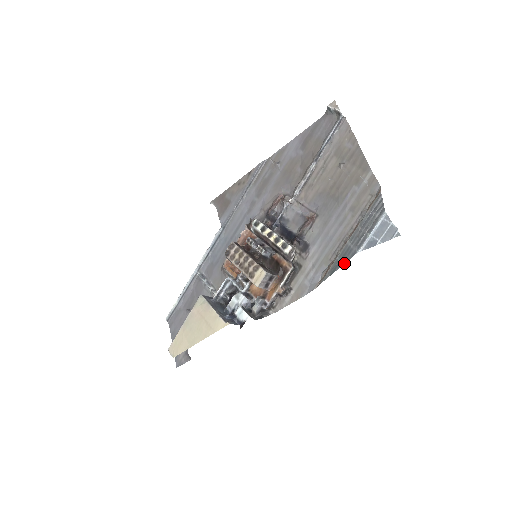
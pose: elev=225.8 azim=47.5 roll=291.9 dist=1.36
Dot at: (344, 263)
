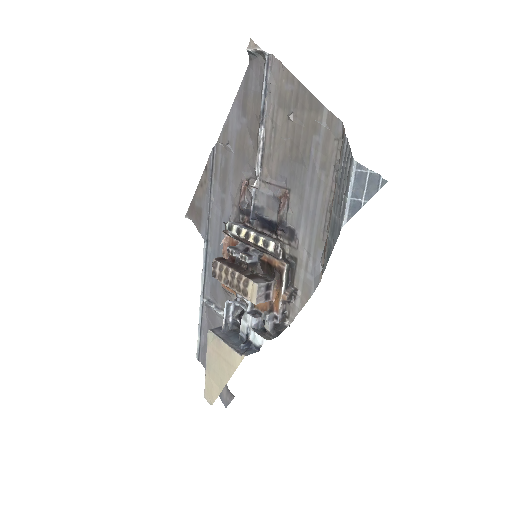
Dot at: (334, 244)
